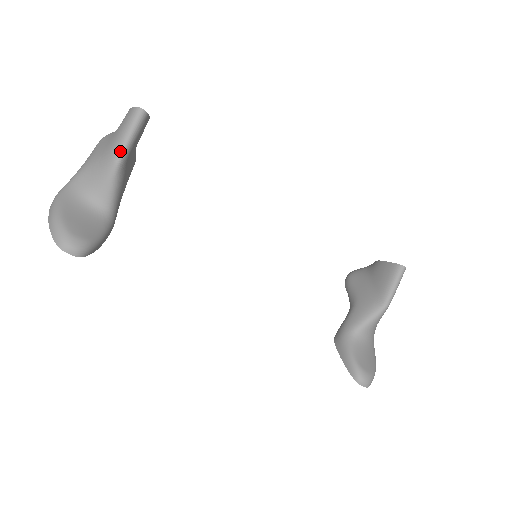
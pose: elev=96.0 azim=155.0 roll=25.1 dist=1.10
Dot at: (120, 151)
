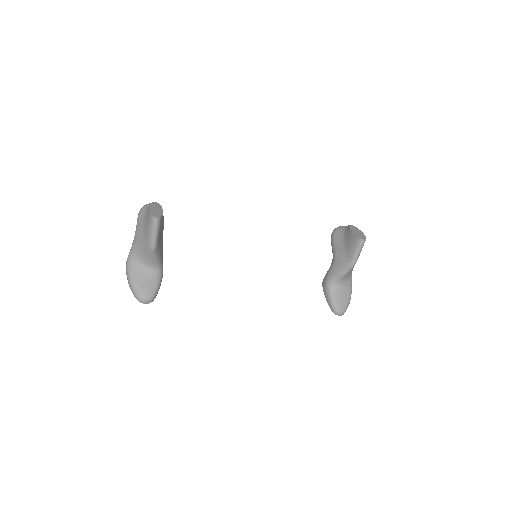
Dot at: (152, 244)
